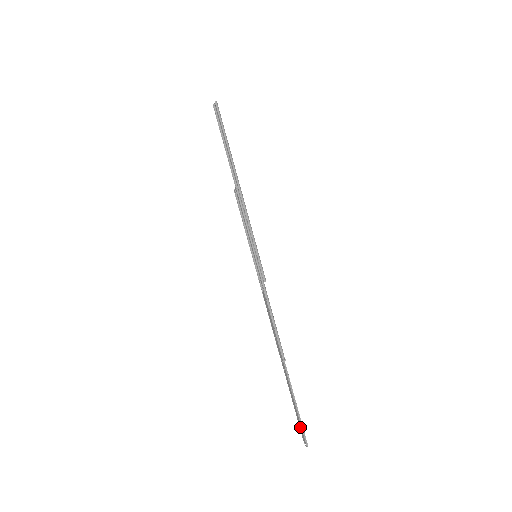
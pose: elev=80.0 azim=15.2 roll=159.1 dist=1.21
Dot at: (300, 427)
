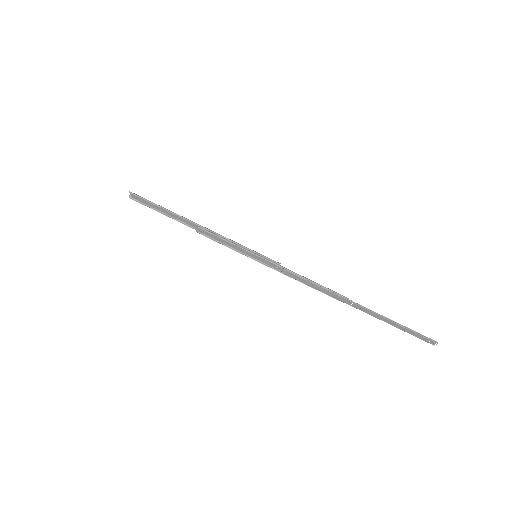
Dot at: (417, 336)
